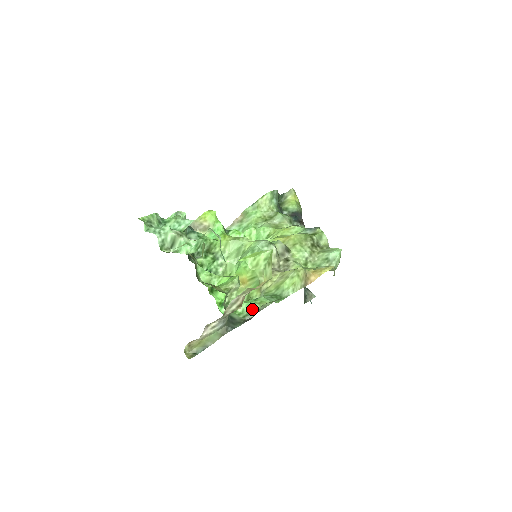
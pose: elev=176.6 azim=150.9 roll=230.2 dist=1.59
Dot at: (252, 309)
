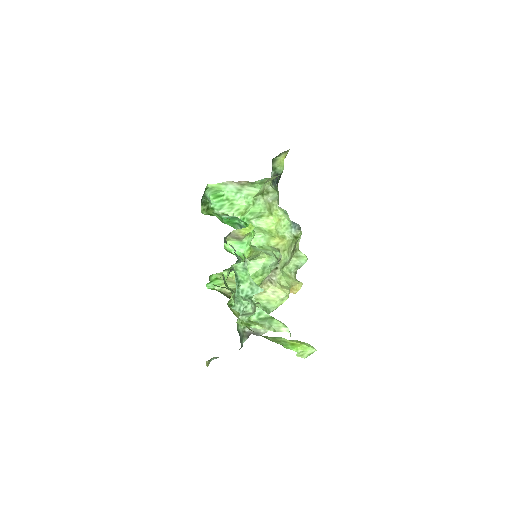
Dot at: occluded
